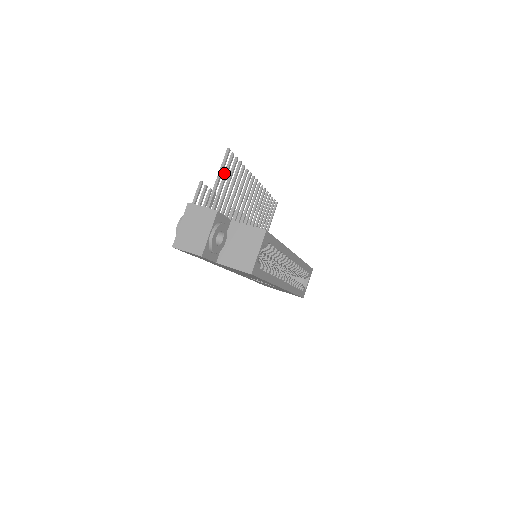
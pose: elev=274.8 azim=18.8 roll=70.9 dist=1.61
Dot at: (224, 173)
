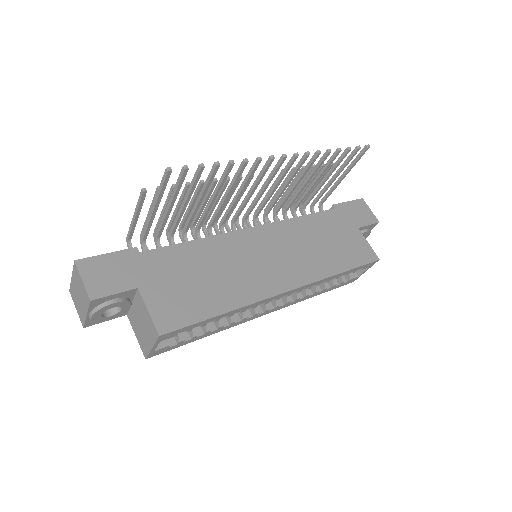
Dot at: (173, 189)
